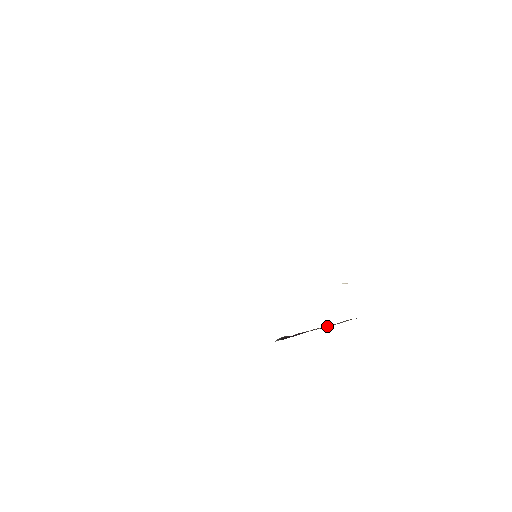
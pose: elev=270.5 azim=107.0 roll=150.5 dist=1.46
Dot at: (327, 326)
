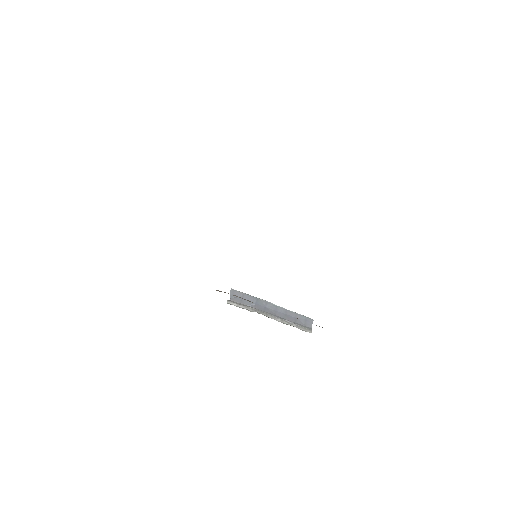
Dot at: occluded
